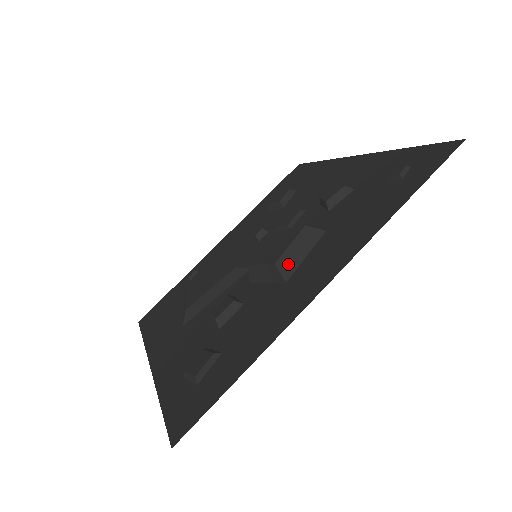
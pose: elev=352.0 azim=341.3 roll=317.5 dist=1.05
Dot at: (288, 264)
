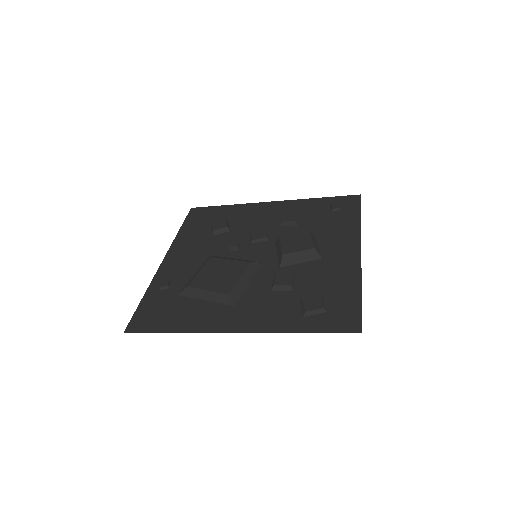
Dot at: (317, 249)
